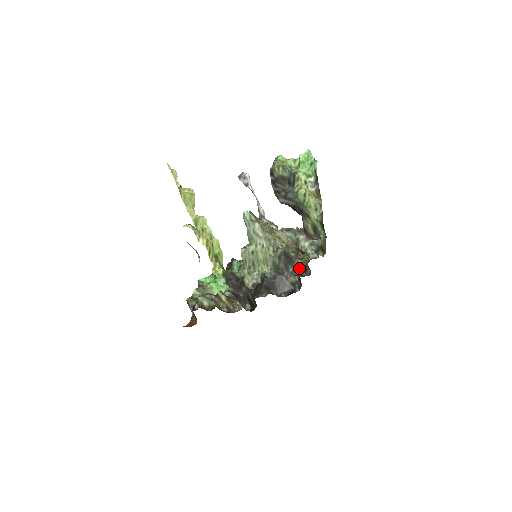
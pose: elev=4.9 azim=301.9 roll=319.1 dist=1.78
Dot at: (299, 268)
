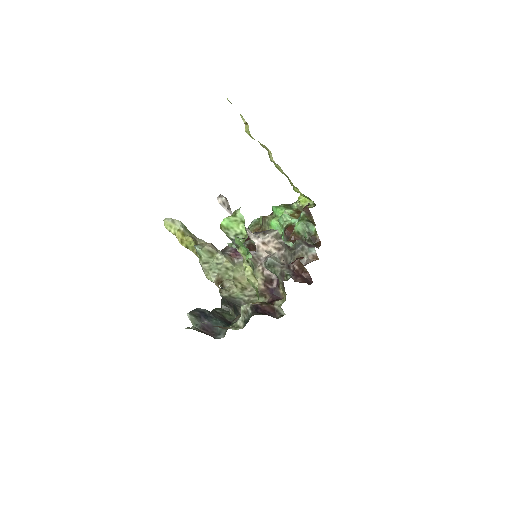
Dot at: occluded
